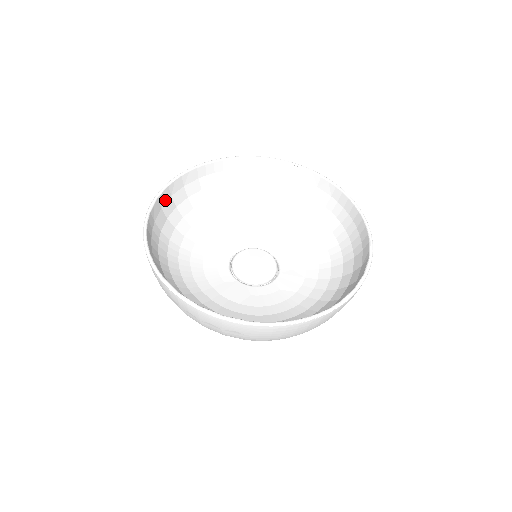
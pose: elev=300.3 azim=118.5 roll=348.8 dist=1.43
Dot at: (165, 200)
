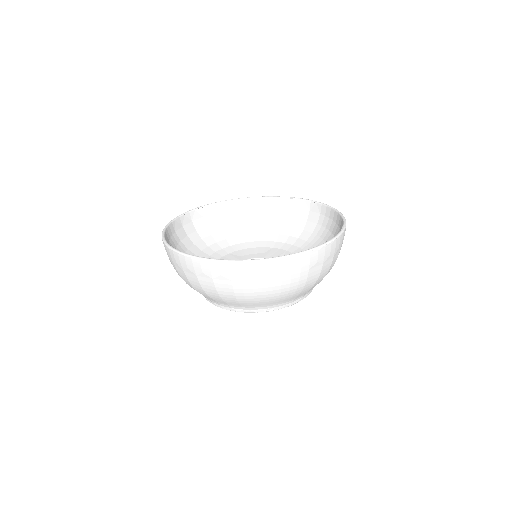
Dot at: (186, 222)
